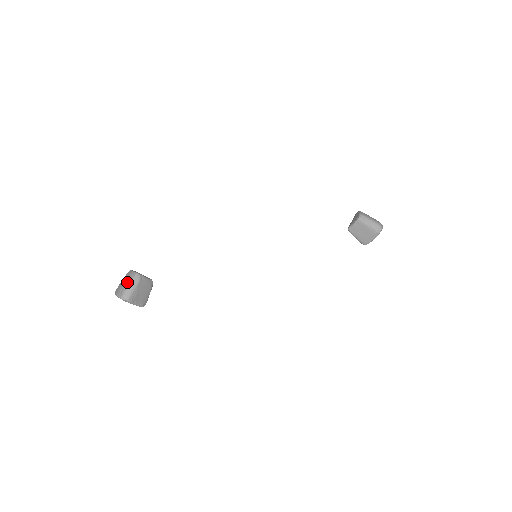
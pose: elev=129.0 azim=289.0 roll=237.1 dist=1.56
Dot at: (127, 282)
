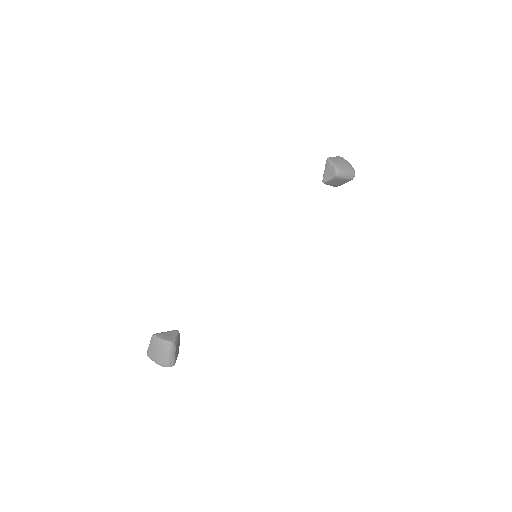
Dot at: (165, 354)
